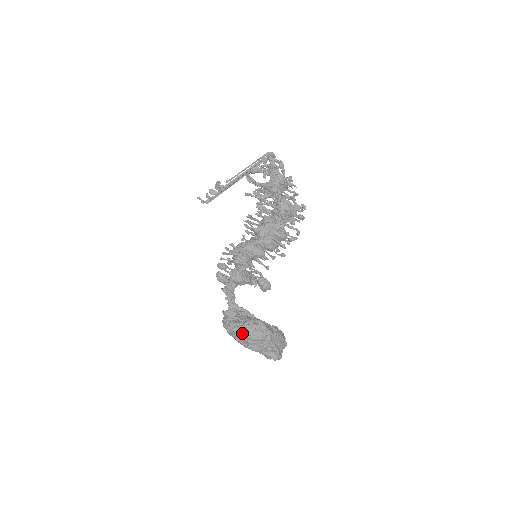
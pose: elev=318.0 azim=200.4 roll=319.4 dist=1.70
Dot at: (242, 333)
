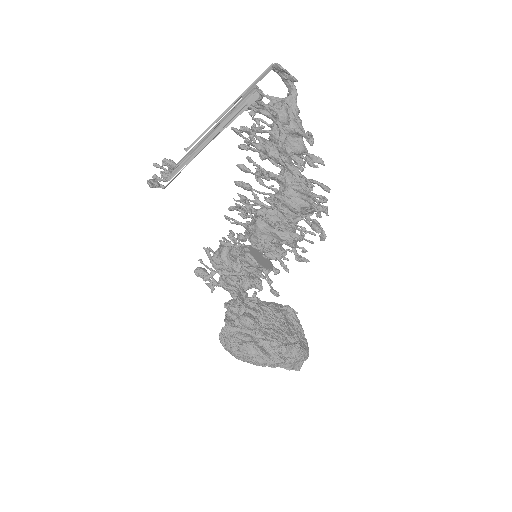
Dot at: occluded
